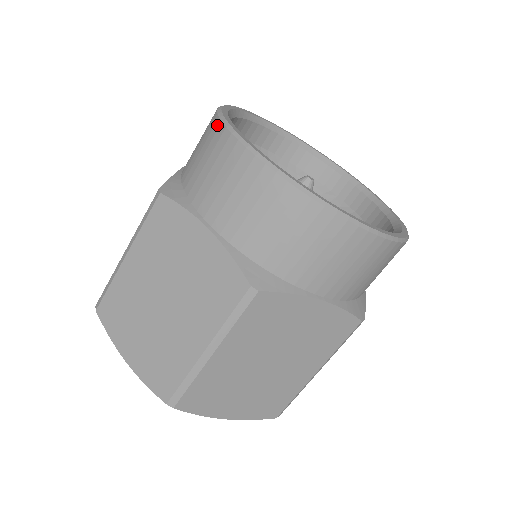
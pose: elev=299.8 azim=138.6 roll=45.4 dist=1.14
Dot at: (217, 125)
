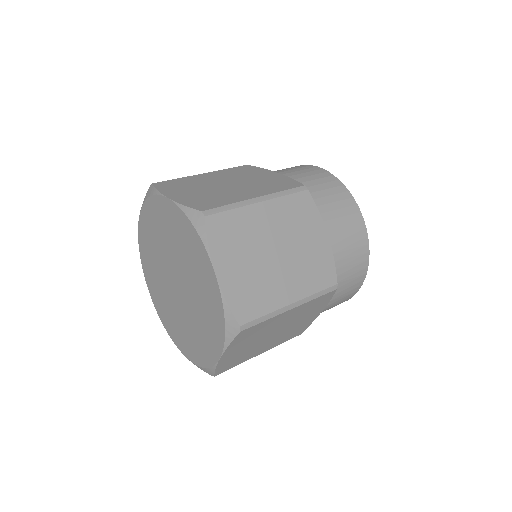
Dot at: occluded
